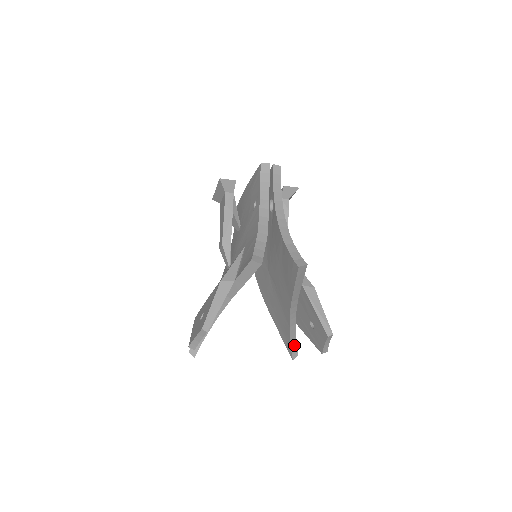
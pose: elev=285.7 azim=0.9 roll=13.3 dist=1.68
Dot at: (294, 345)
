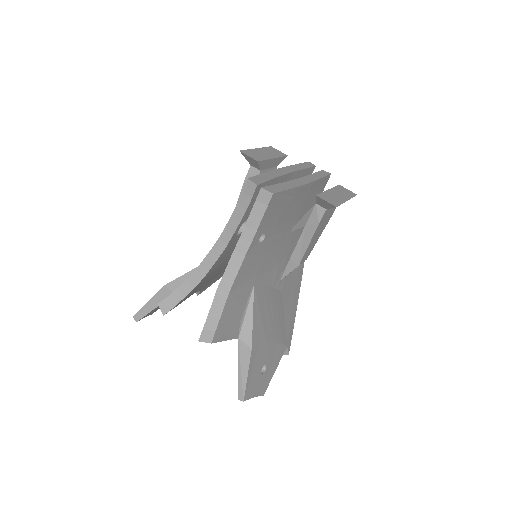
Dot at: occluded
